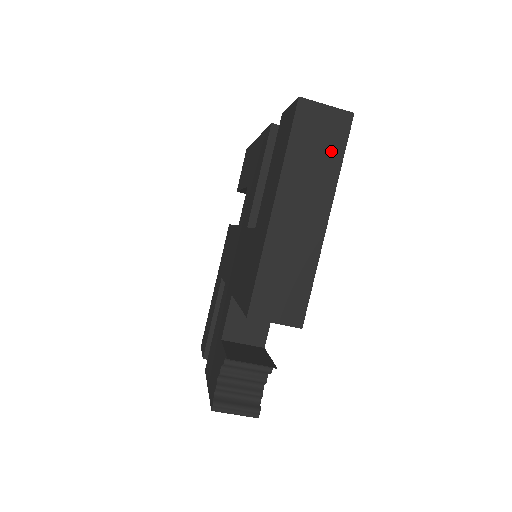
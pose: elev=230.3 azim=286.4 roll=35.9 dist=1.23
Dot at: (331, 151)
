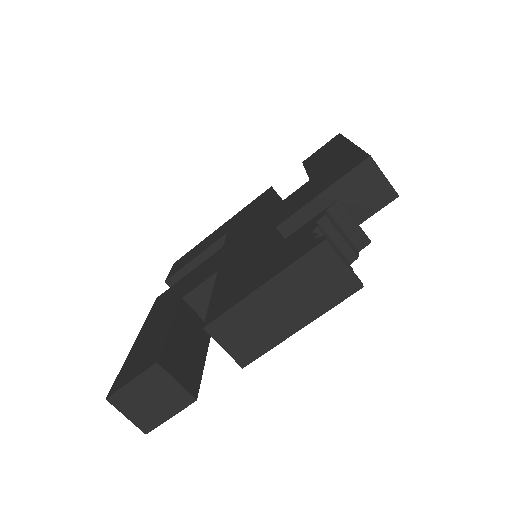
Dot at: occluded
